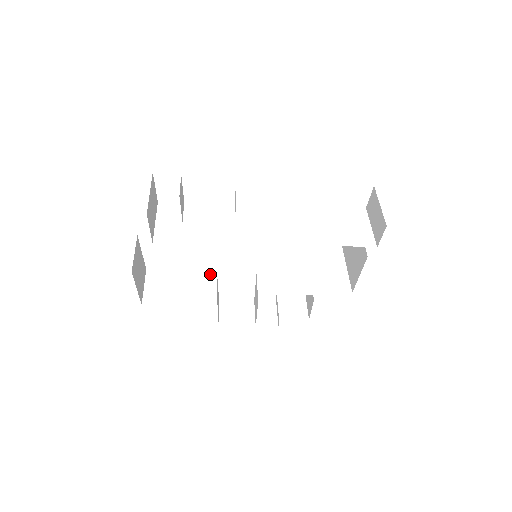
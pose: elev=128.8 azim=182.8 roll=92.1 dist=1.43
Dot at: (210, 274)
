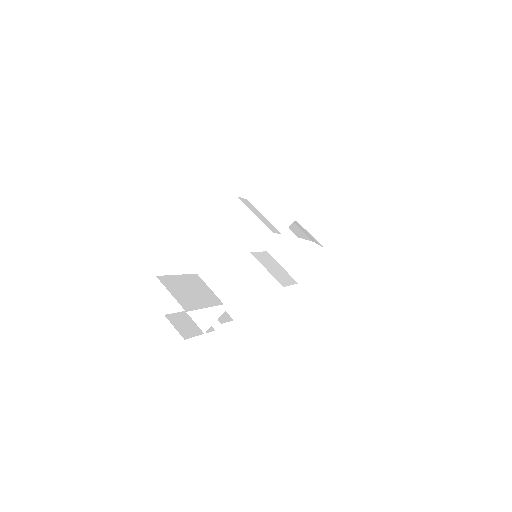
Dot at: (200, 279)
